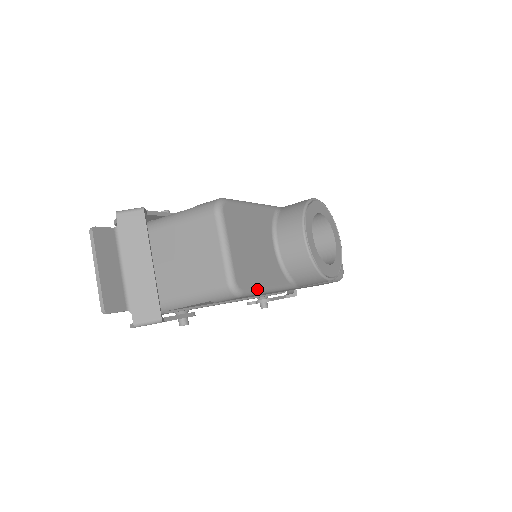
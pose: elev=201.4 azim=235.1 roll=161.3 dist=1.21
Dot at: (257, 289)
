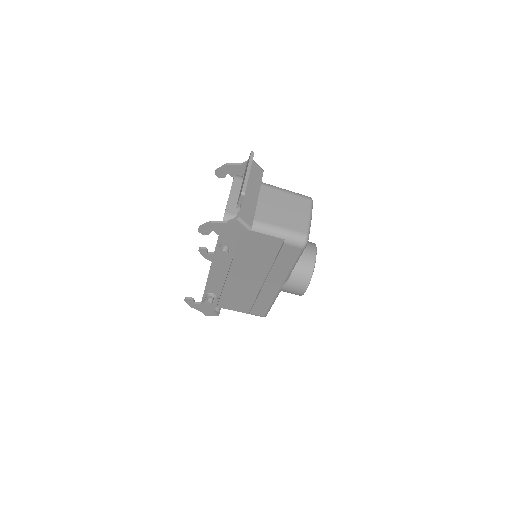
Dot at: occluded
